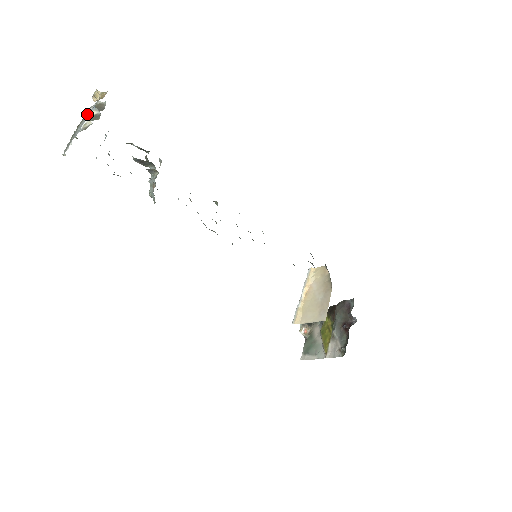
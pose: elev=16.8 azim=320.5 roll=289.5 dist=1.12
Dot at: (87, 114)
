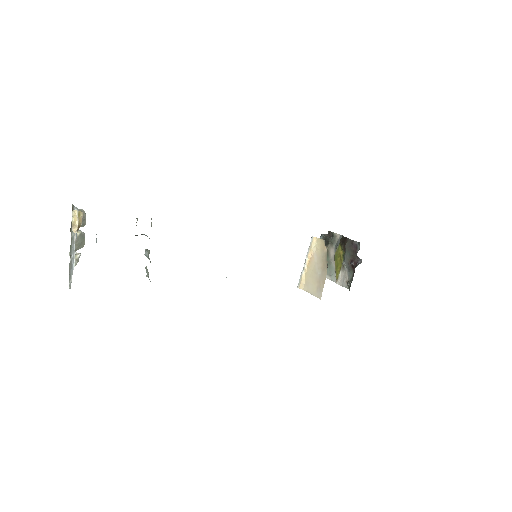
Dot at: occluded
